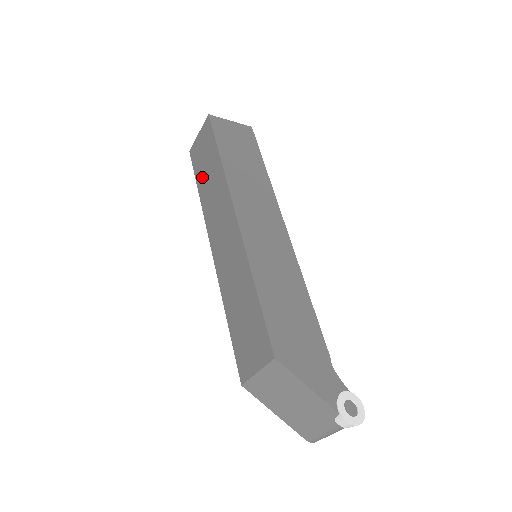
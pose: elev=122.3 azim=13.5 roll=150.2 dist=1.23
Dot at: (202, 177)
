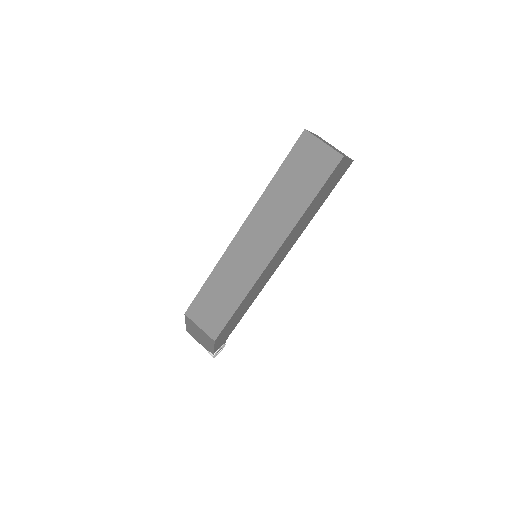
Dot at: (287, 178)
